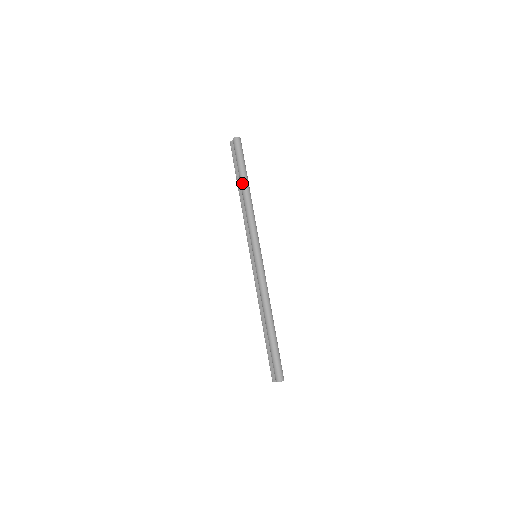
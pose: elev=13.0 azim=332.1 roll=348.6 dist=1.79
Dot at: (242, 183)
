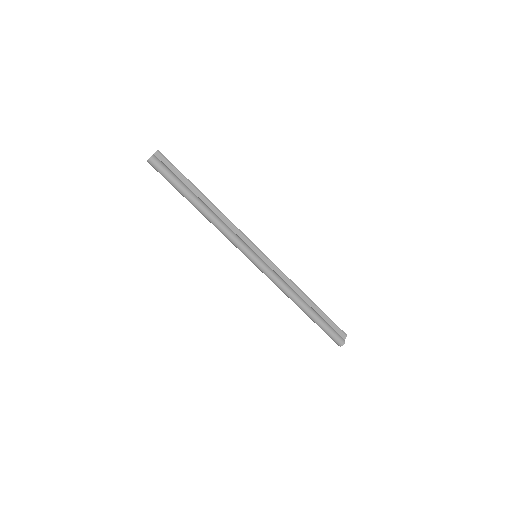
Dot at: occluded
